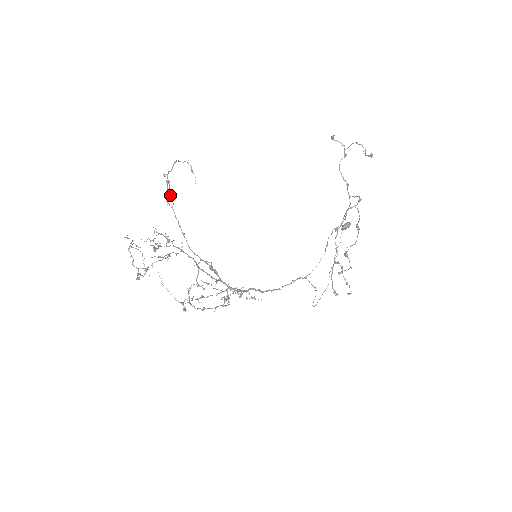
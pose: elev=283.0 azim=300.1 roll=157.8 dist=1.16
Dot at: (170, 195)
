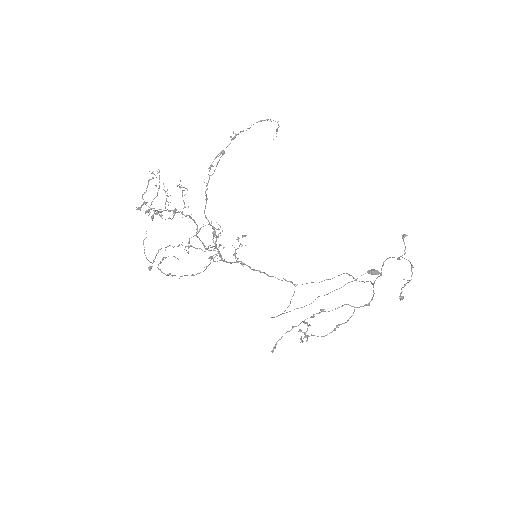
Dot at: occluded
